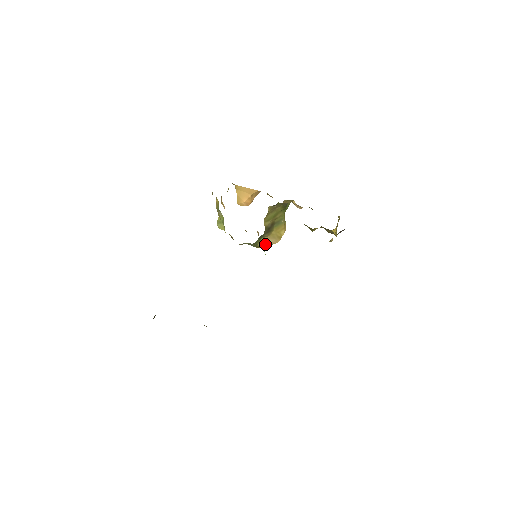
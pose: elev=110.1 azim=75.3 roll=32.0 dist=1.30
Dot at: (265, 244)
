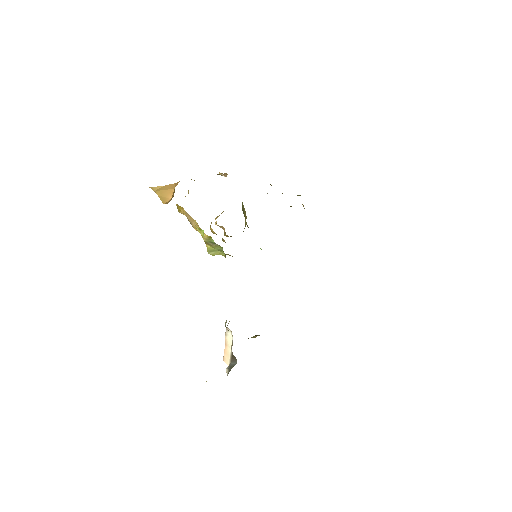
Dot at: occluded
